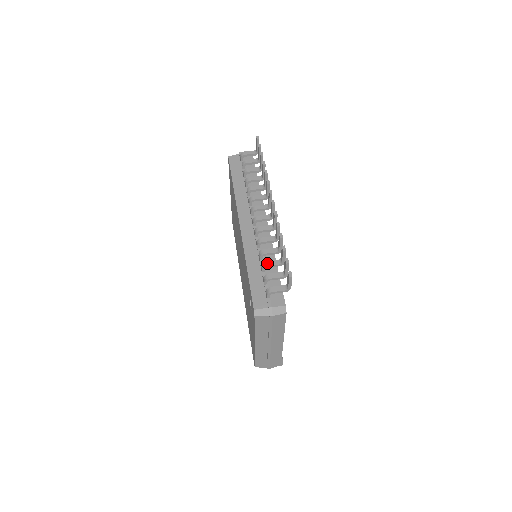
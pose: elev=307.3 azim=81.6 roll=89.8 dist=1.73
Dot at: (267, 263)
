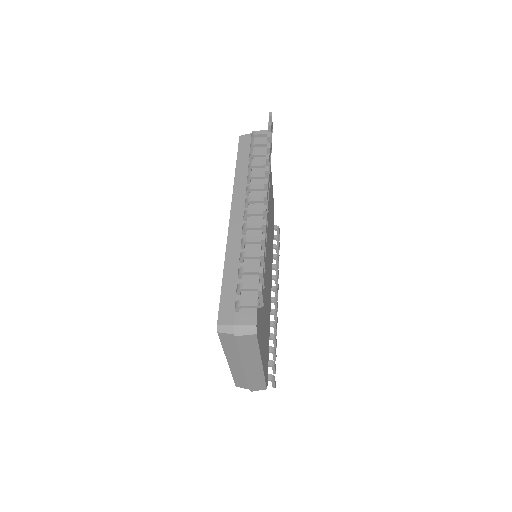
Dot at: (244, 269)
